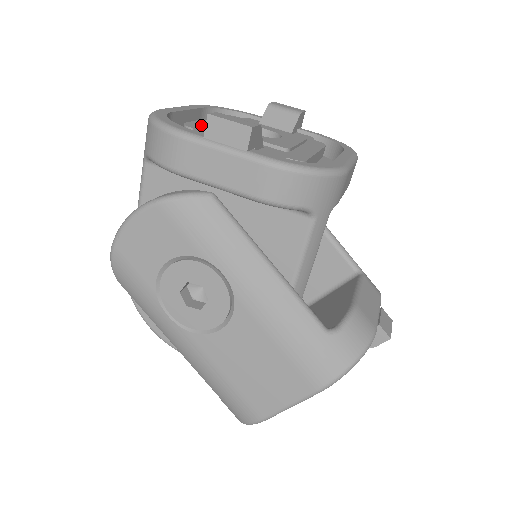
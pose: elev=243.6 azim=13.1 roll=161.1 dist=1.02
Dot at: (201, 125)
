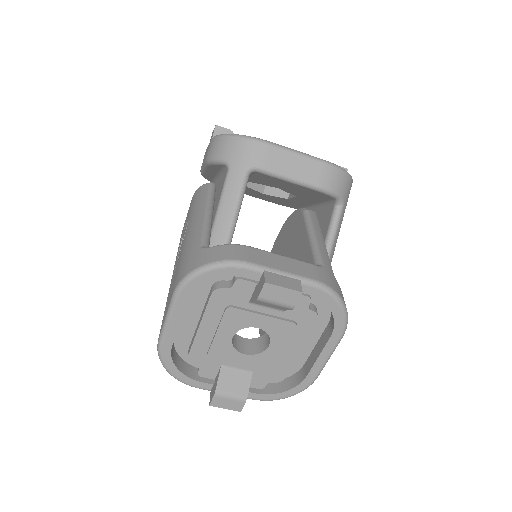
Dot at: occluded
